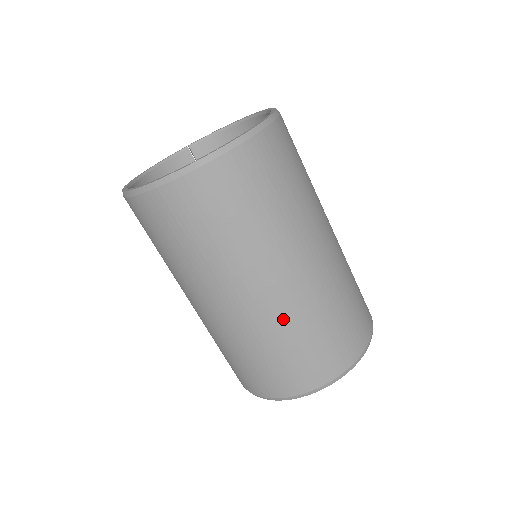
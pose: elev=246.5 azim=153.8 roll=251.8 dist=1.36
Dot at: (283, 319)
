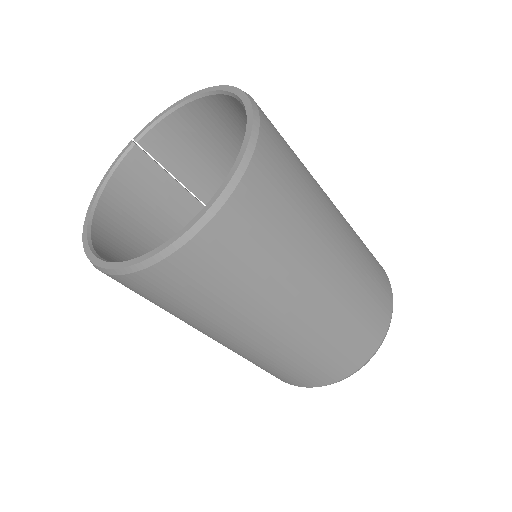
Dot at: (312, 338)
